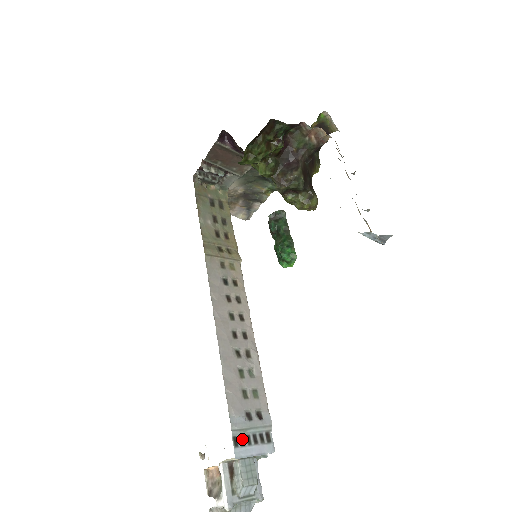
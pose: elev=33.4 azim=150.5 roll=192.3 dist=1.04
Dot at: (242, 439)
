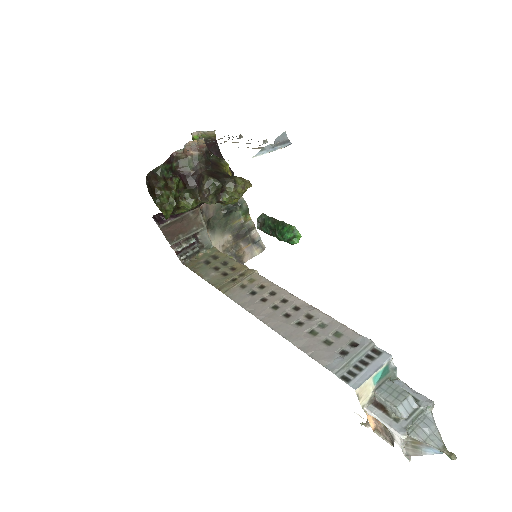
Dot at: (351, 373)
